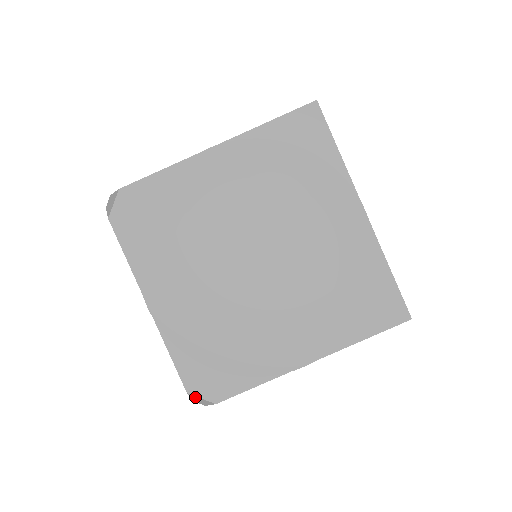
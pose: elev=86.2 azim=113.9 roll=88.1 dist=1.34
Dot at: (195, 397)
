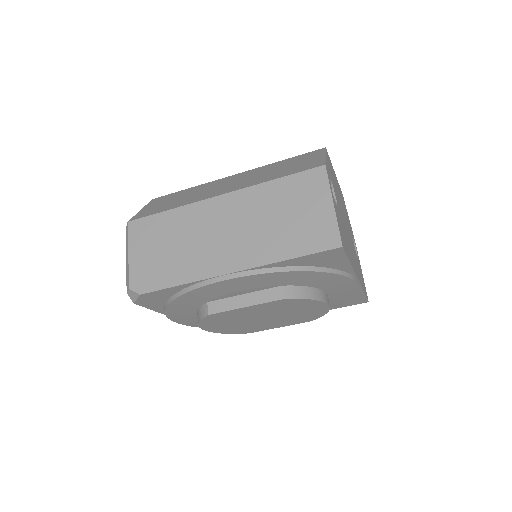
Dot at: occluded
